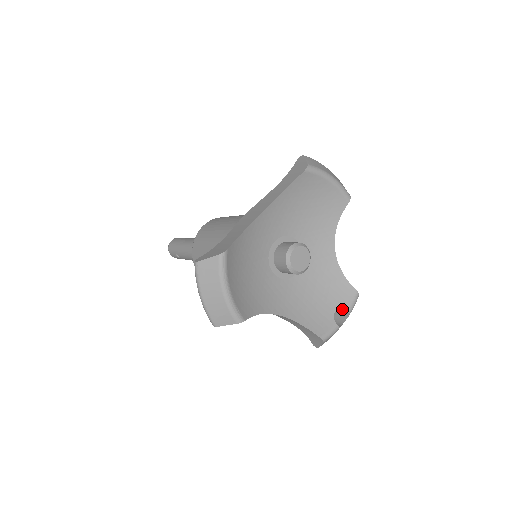
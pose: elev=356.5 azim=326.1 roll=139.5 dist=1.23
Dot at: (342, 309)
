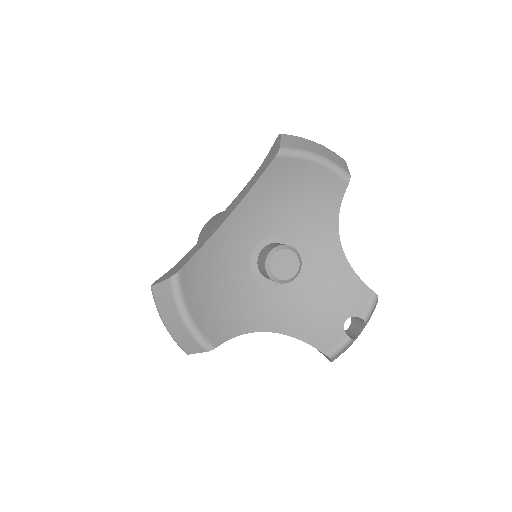
Dot at: (355, 316)
